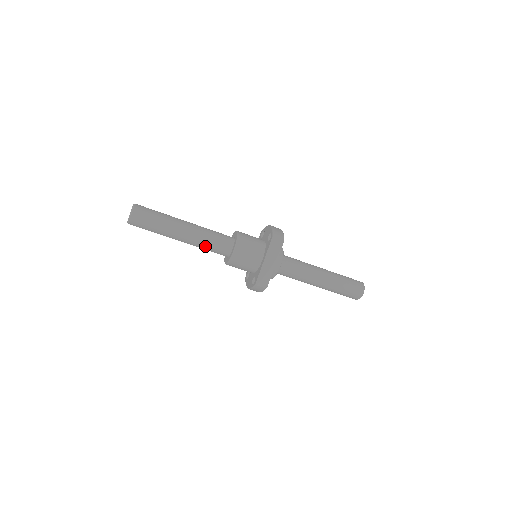
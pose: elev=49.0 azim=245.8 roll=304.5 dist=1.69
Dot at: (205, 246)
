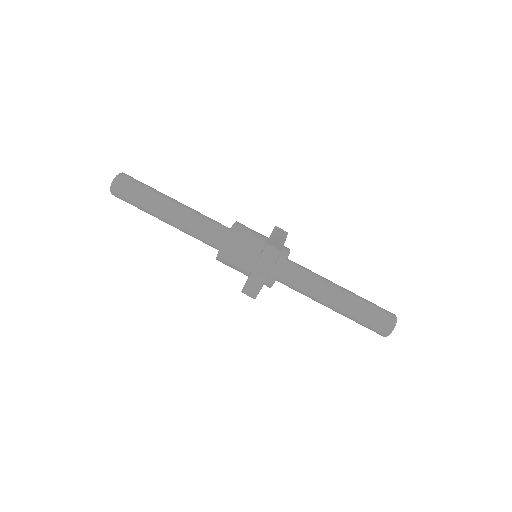
Dot at: (199, 219)
